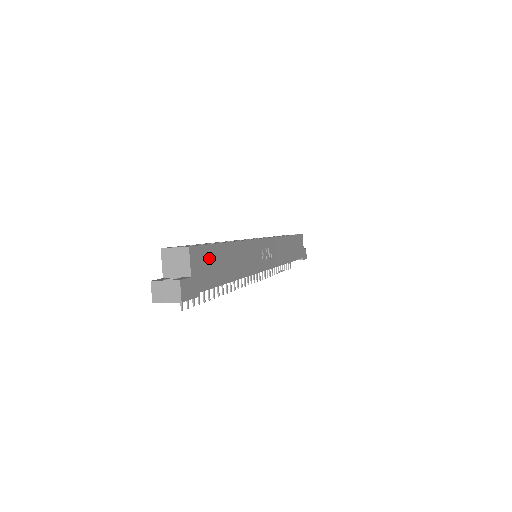
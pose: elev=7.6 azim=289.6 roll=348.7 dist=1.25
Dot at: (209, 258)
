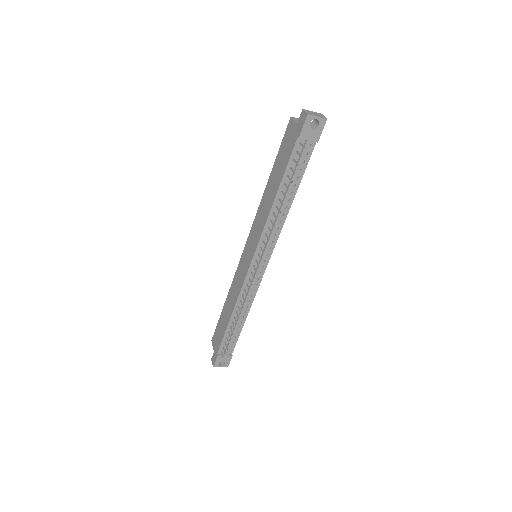
Dot at: occluded
